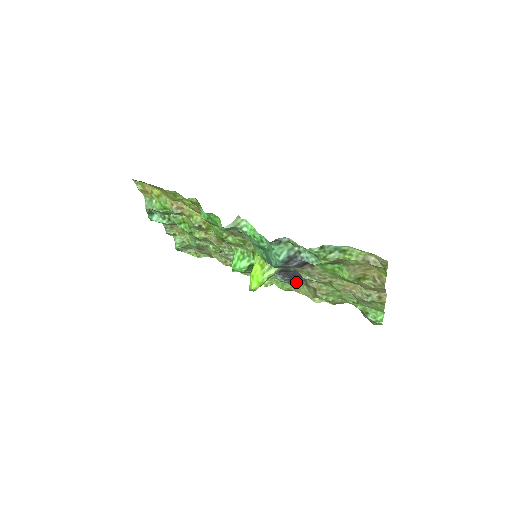
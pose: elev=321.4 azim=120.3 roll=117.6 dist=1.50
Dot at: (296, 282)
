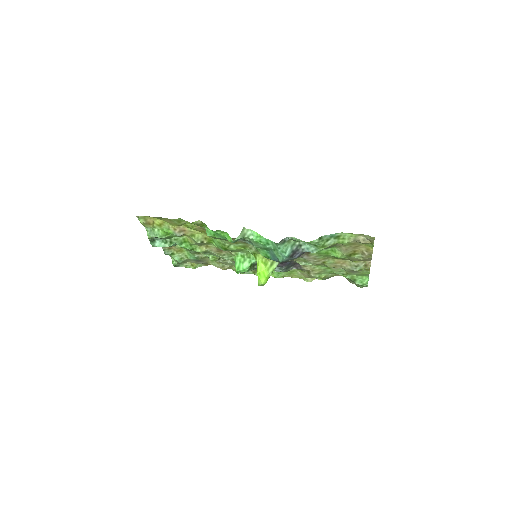
Dot at: occluded
